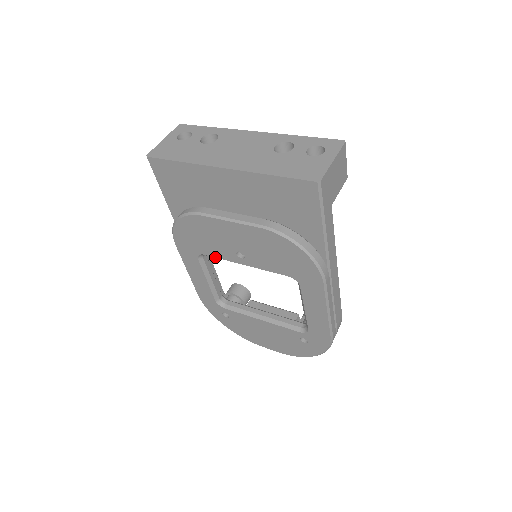
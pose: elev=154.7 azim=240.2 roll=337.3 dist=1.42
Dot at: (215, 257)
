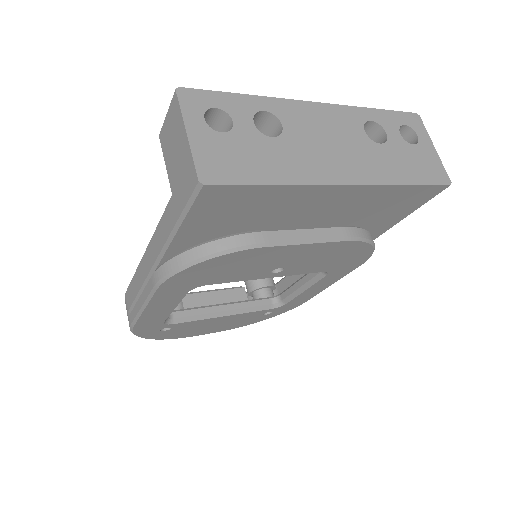
Dot at: (227, 282)
